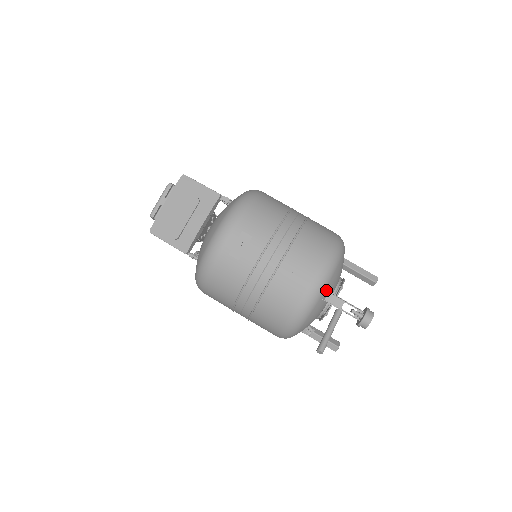
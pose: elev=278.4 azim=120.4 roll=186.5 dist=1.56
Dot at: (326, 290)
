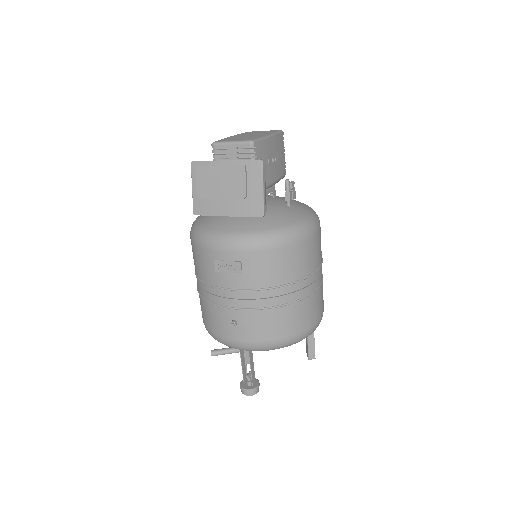
Dot at: occluded
